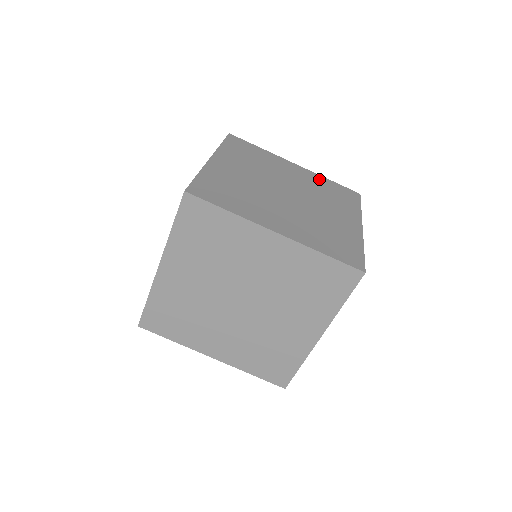
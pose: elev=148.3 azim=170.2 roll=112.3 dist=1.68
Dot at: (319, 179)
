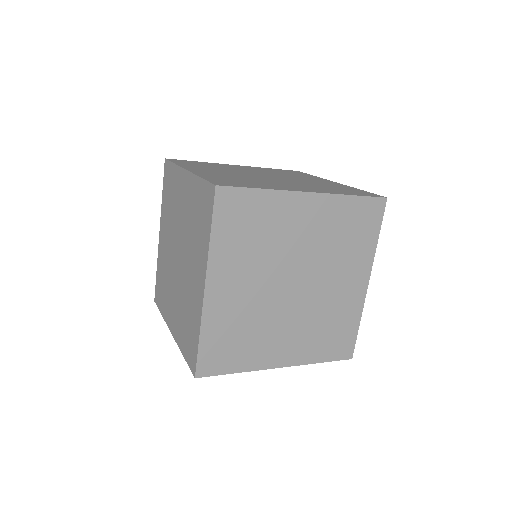
Dot at: (343, 186)
